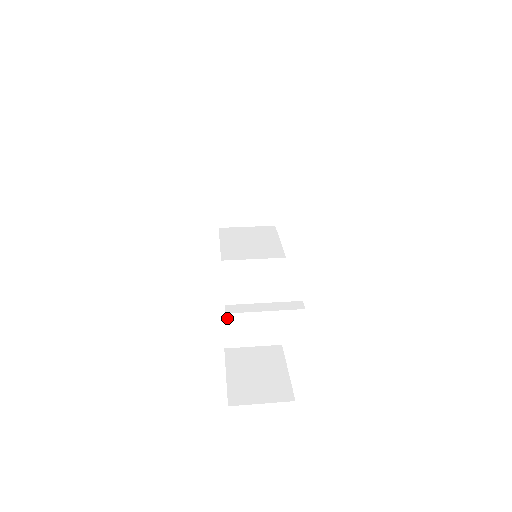
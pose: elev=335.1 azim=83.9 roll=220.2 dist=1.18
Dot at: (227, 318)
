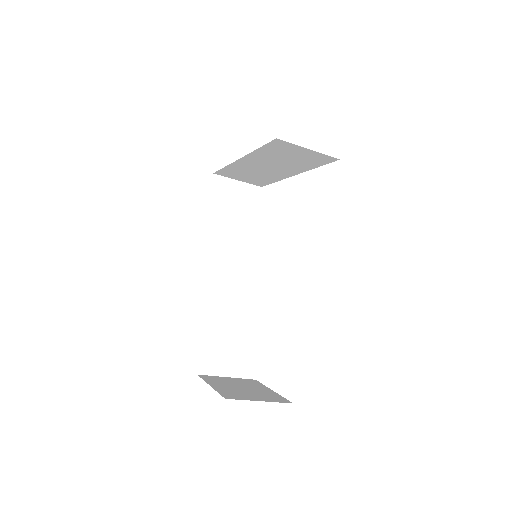
Dot at: (208, 334)
